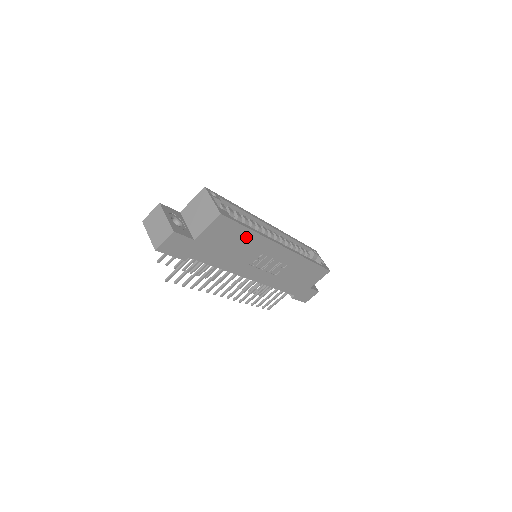
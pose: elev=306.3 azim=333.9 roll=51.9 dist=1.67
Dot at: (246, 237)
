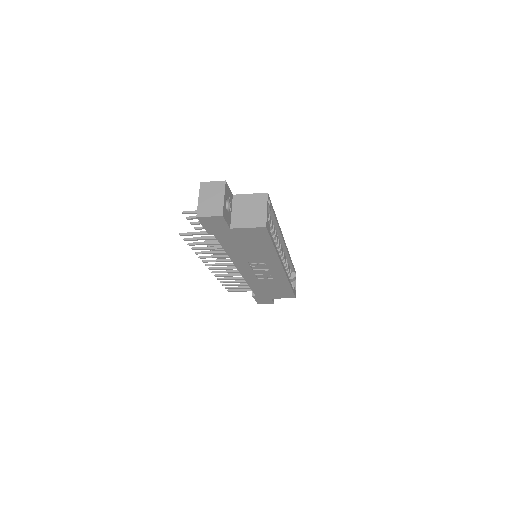
Dot at: (266, 248)
